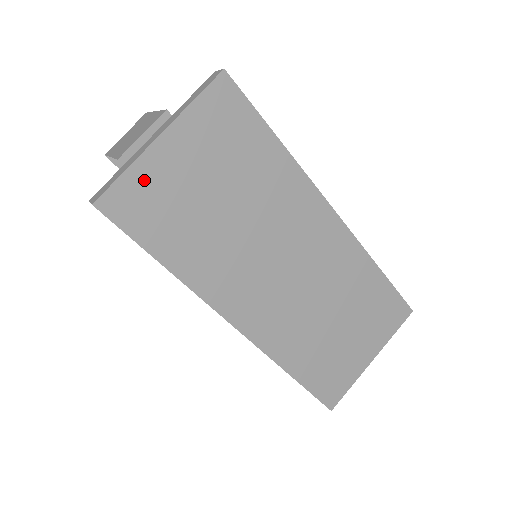
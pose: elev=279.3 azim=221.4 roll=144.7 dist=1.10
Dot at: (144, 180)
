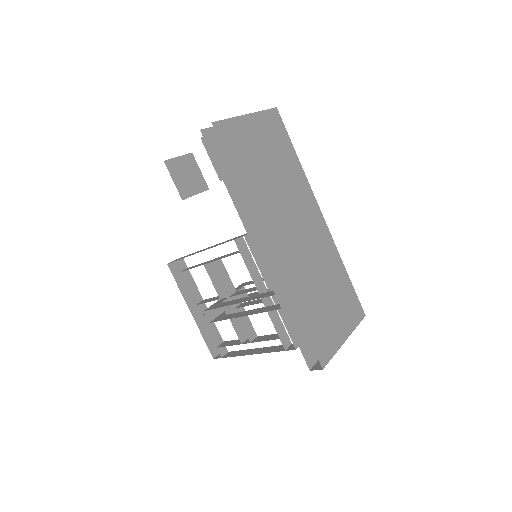
Dot at: (237, 129)
